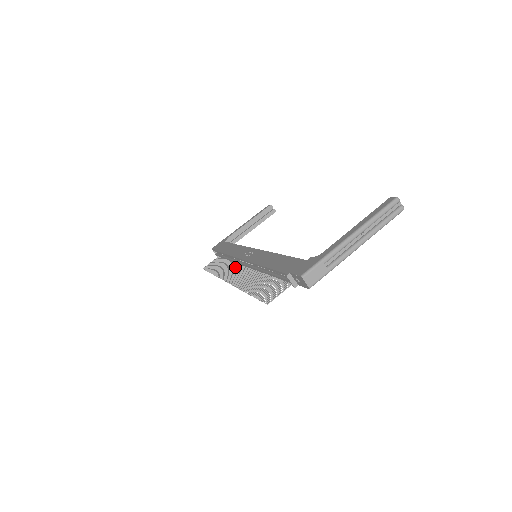
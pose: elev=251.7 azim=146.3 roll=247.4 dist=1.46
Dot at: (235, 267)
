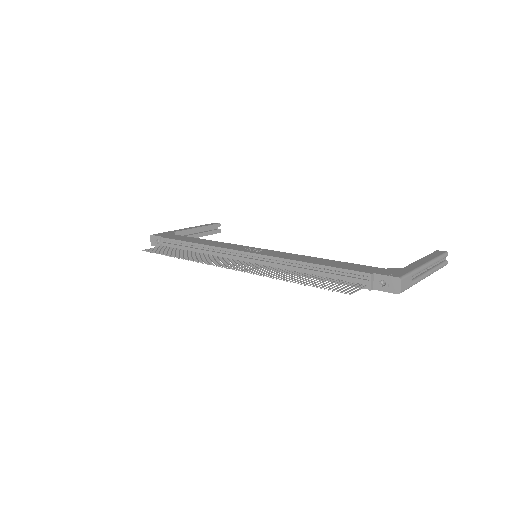
Dot at: (221, 259)
